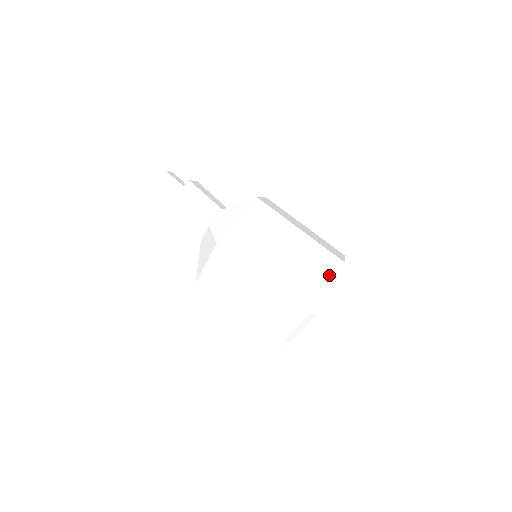
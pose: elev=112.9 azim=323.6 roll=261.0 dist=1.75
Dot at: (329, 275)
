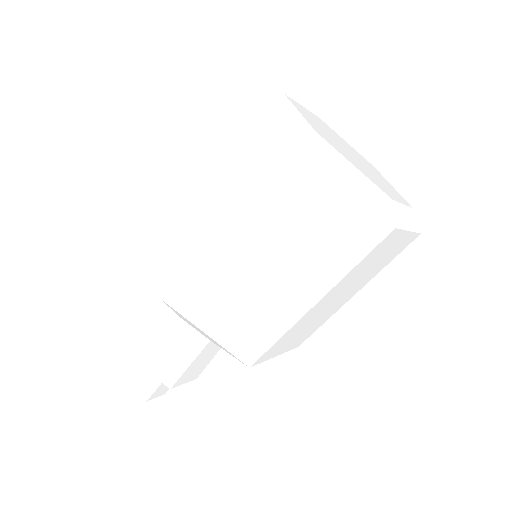
Dot at: (258, 110)
